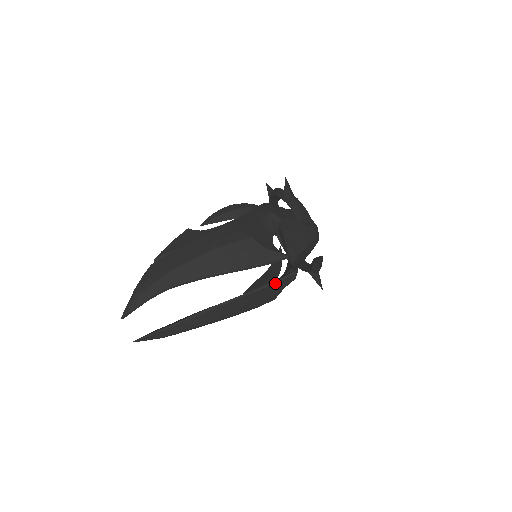
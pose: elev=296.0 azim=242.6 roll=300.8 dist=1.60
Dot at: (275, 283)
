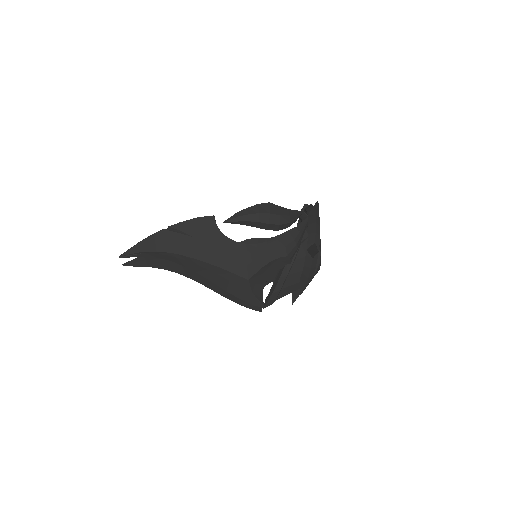
Dot at: (244, 306)
